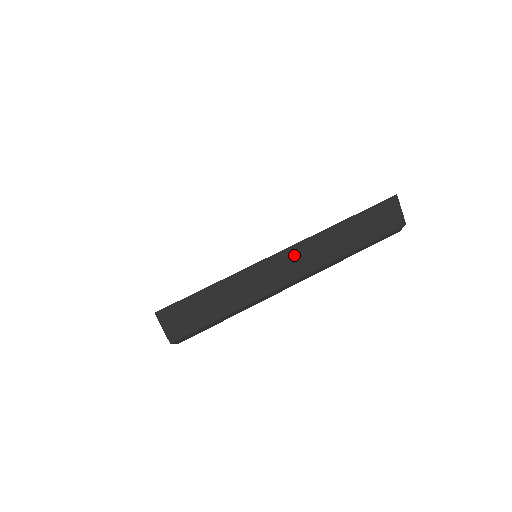
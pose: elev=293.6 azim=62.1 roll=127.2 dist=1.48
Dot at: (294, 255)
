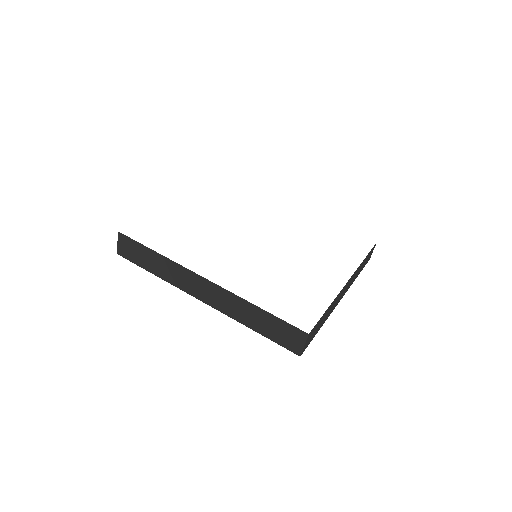
Dot at: (211, 288)
